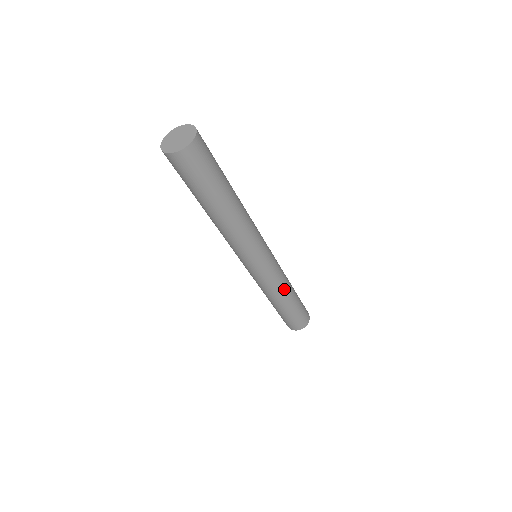
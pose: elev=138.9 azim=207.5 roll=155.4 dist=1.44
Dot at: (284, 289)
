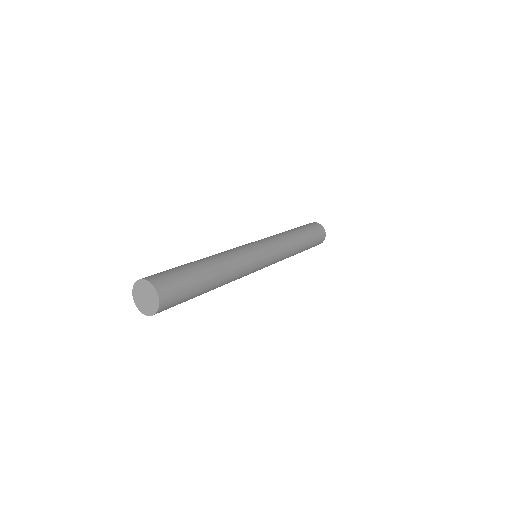
Dot at: (293, 248)
